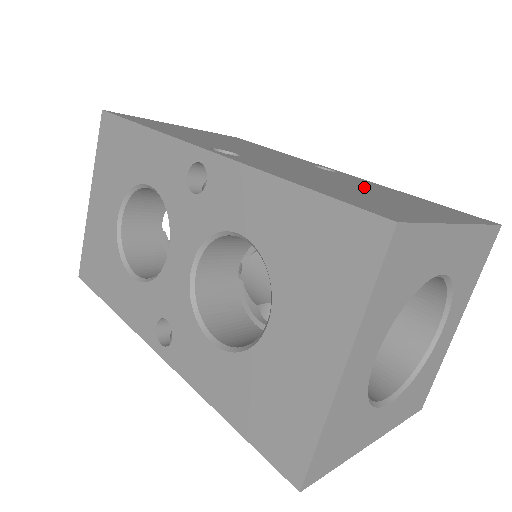
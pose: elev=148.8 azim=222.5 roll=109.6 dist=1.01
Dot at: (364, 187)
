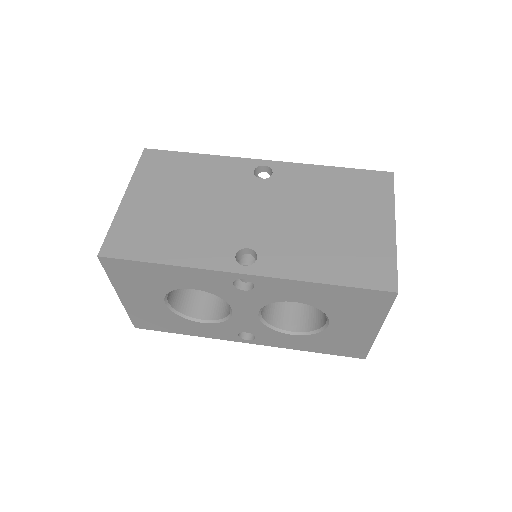
Dot at: (320, 206)
